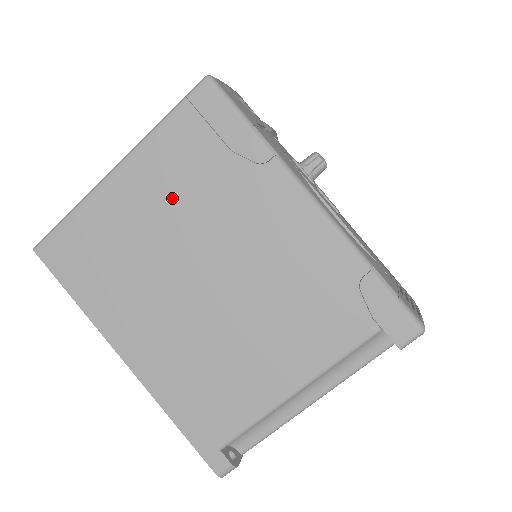
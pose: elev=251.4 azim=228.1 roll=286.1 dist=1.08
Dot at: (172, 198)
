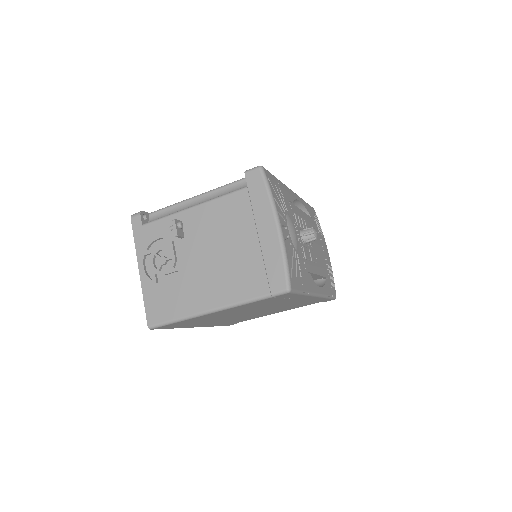
Dot at: (245, 309)
